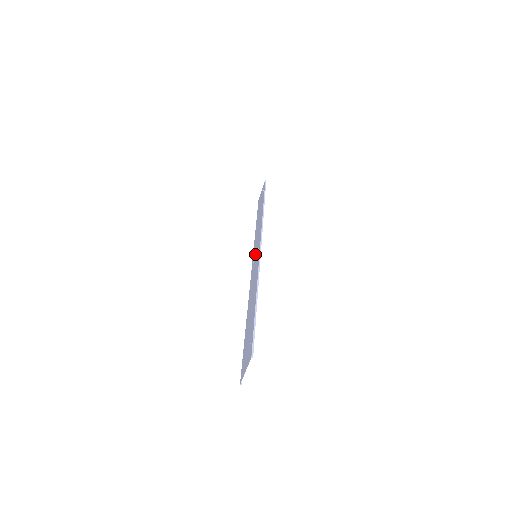
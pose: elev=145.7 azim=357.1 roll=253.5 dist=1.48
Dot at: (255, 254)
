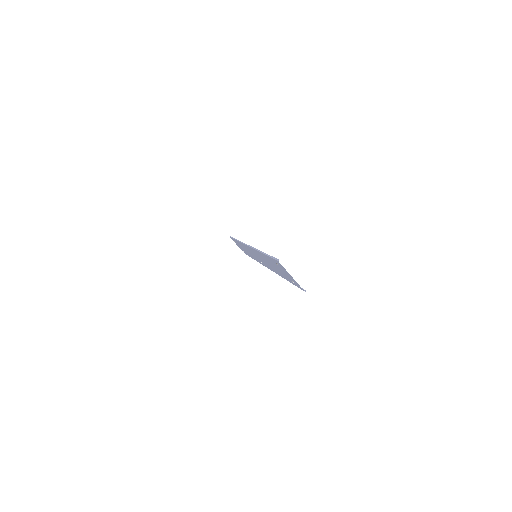
Dot at: (256, 257)
